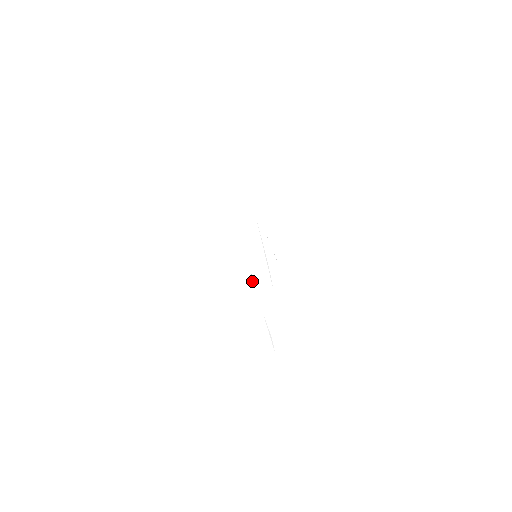
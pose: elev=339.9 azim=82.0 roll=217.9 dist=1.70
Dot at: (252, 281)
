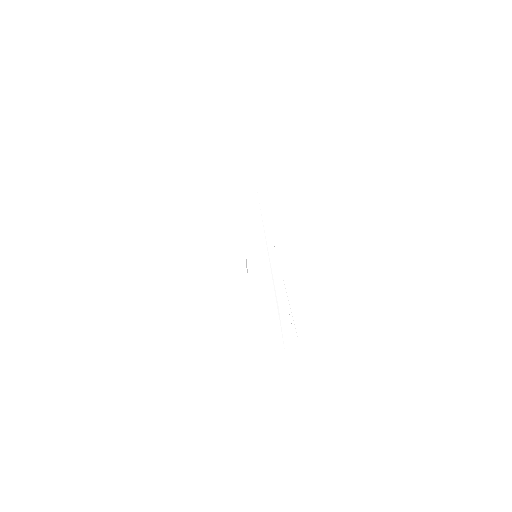
Dot at: (247, 270)
